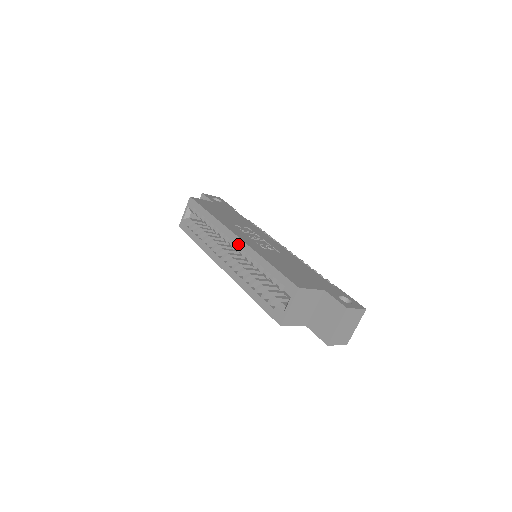
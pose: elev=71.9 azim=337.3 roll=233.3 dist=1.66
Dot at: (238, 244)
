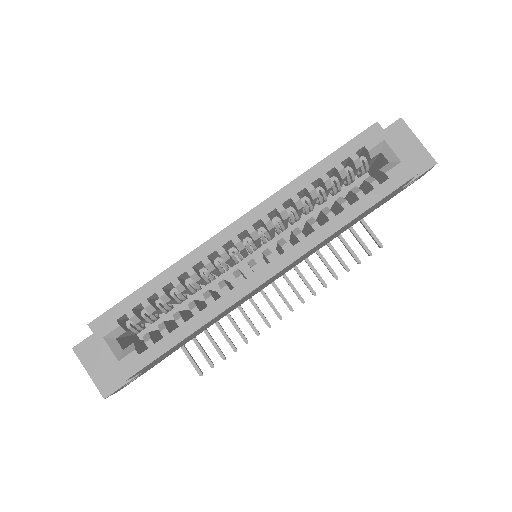
Dot at: (252, 221)
